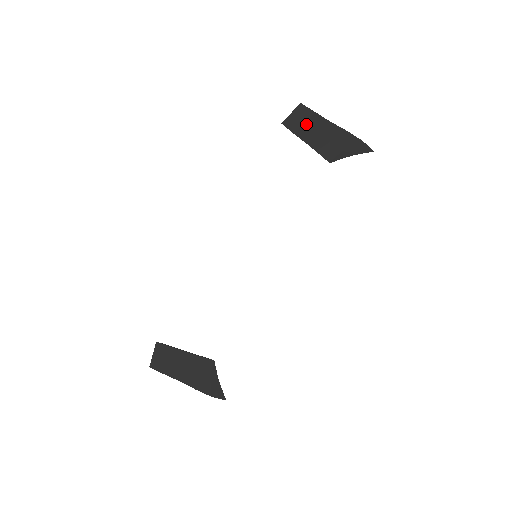
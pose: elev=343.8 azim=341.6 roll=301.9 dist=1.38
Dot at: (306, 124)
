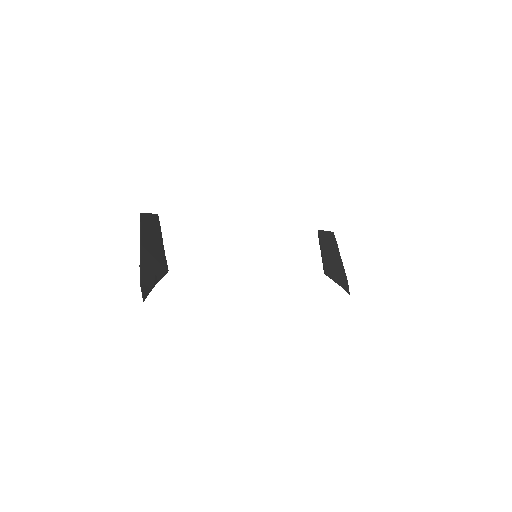
Dot at: (329, 243)
